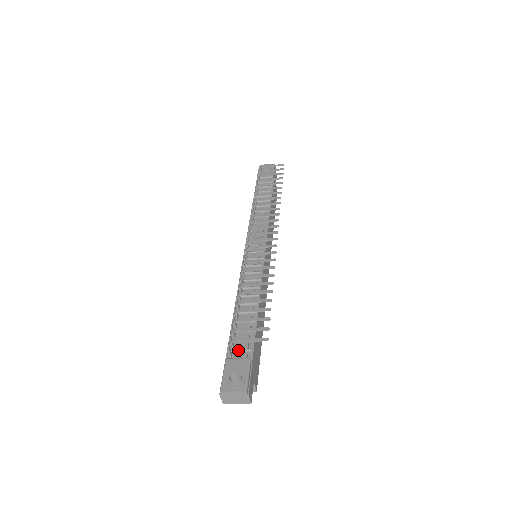
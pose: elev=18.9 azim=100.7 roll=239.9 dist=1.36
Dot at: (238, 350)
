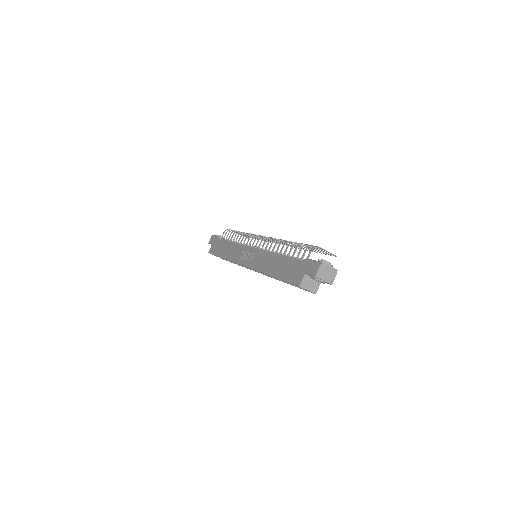
Dot at: occluded
